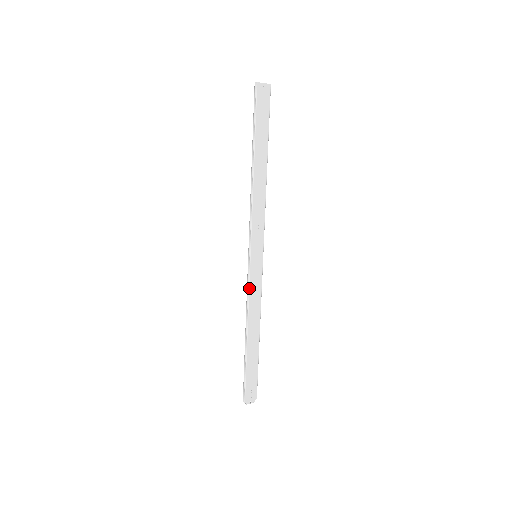
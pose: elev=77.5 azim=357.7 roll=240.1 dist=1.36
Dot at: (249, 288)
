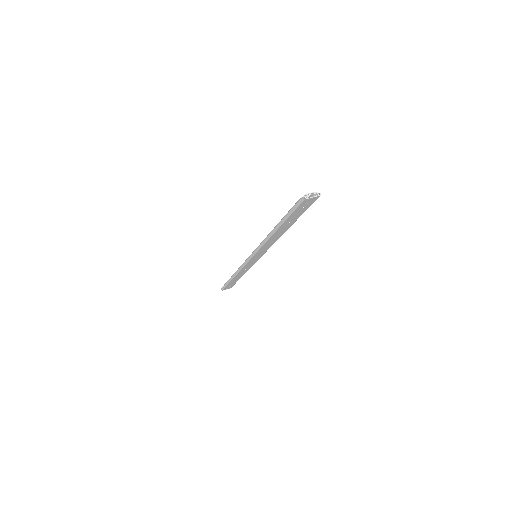
Dot at: (243, 267)
